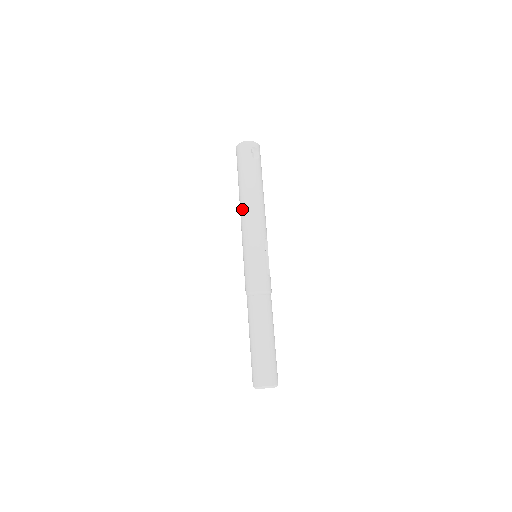
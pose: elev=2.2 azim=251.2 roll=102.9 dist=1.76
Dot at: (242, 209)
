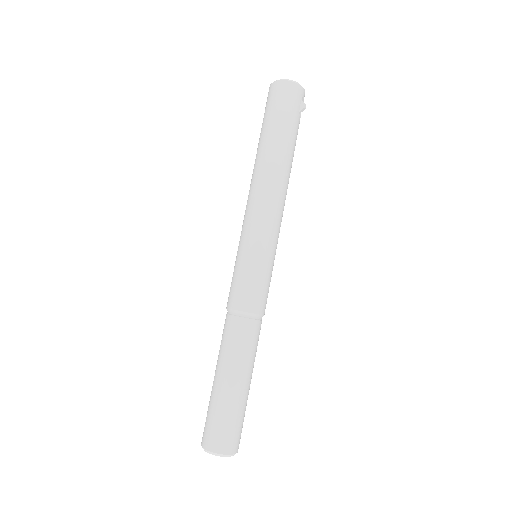
Dot at: (266, 182)
